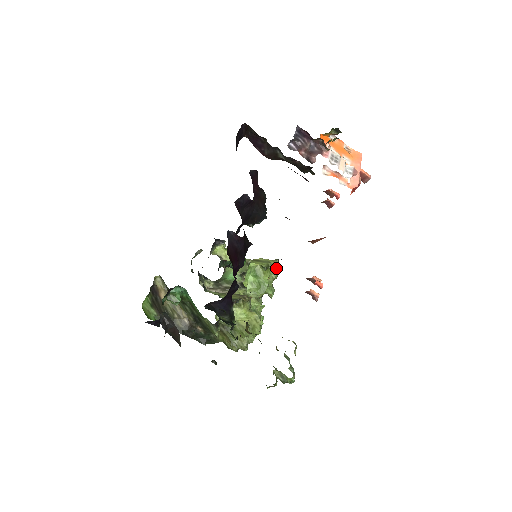
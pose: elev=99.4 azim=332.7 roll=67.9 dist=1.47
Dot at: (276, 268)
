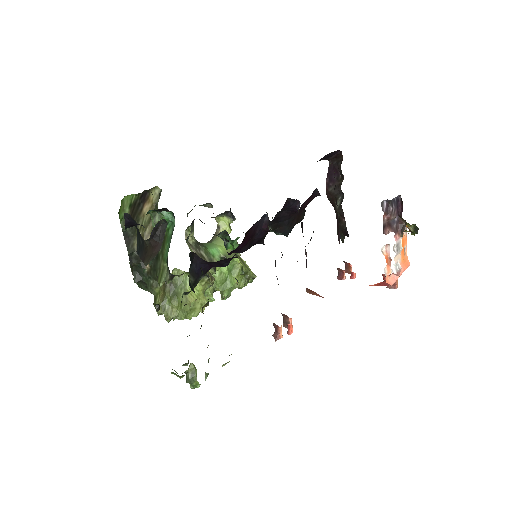
Dot at: (249, 281)
